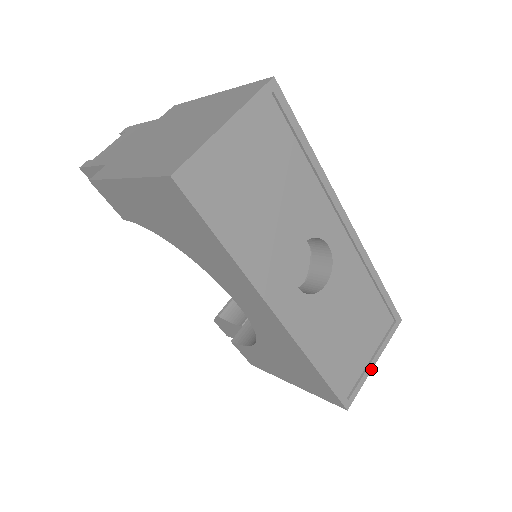
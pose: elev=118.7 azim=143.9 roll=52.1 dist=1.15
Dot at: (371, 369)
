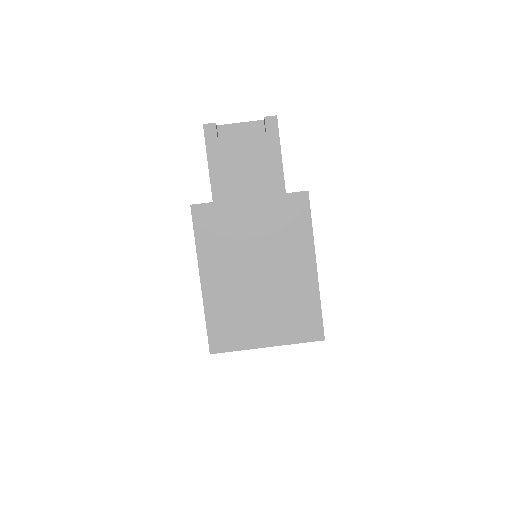
Dot at: occluded
